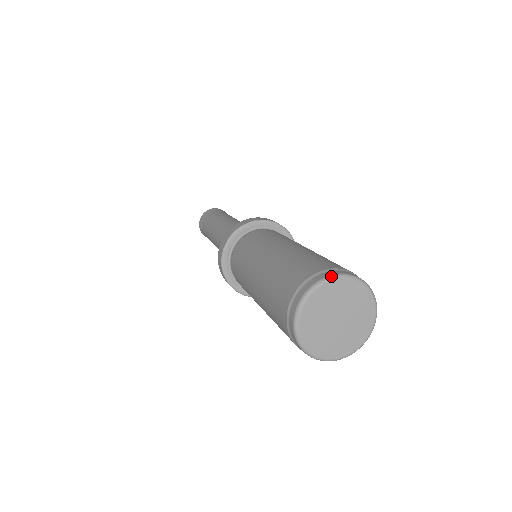
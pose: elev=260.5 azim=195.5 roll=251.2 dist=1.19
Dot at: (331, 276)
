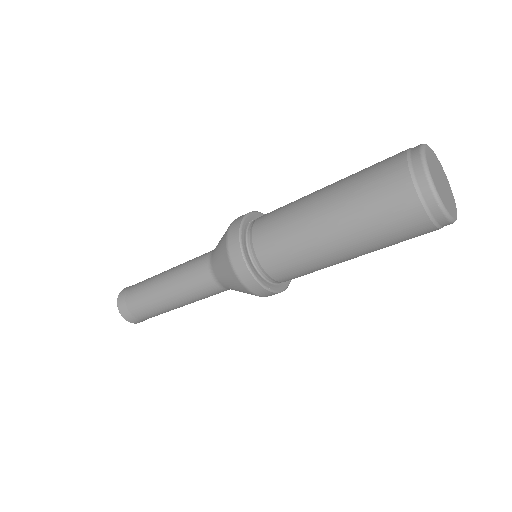
Dot at: (423, 144)
